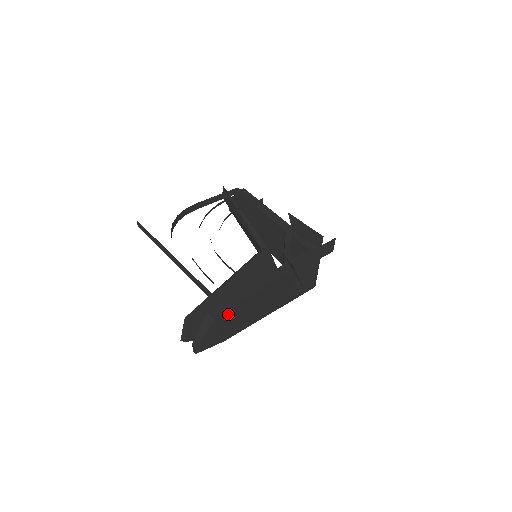
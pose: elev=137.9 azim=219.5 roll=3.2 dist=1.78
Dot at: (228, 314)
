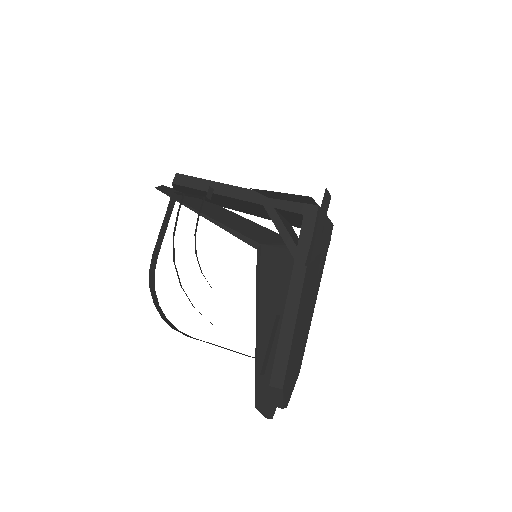
Dot at: (288, 368)
